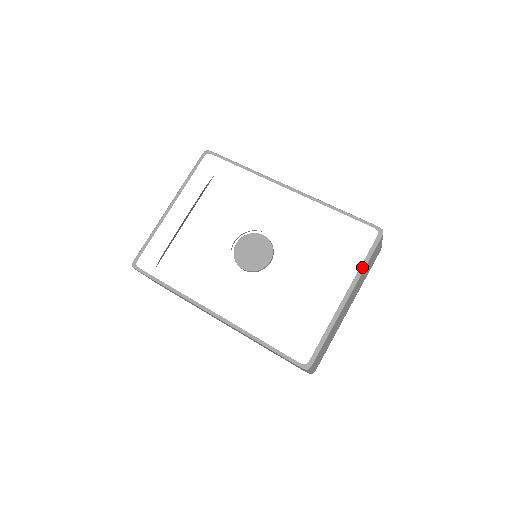
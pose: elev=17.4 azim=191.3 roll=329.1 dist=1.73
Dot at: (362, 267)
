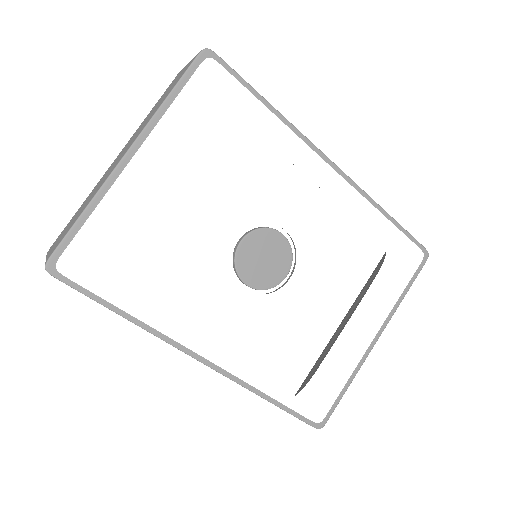
Dot at: (399, 301)
